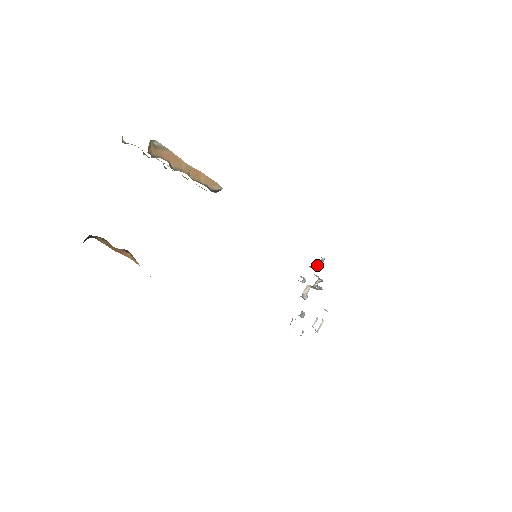
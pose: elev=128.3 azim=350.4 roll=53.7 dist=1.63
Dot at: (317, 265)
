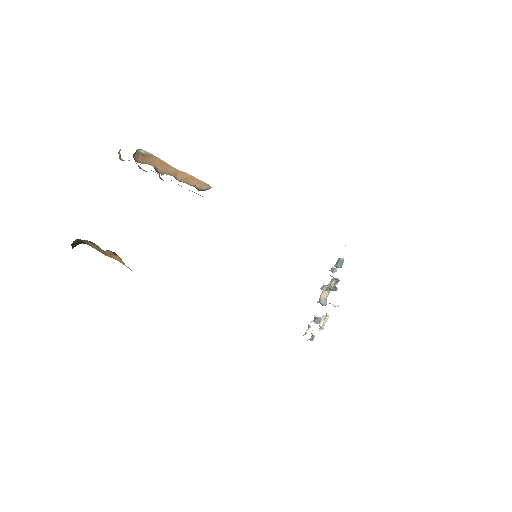
Dot at: (337, 267)
